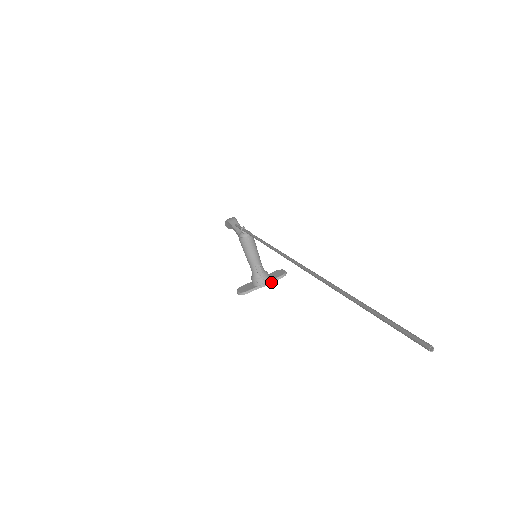
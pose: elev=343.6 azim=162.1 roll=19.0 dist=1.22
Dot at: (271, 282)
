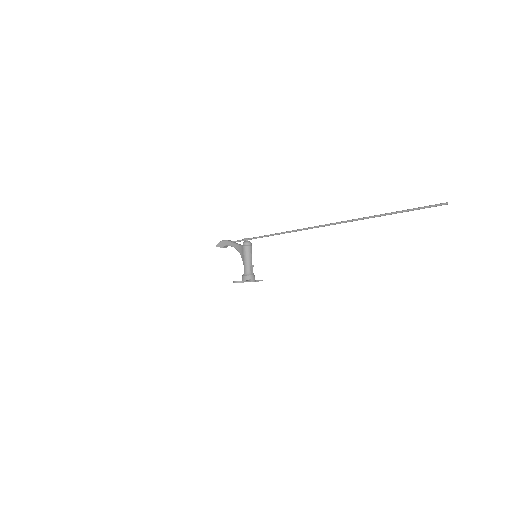
Dot at: (257, 281)
